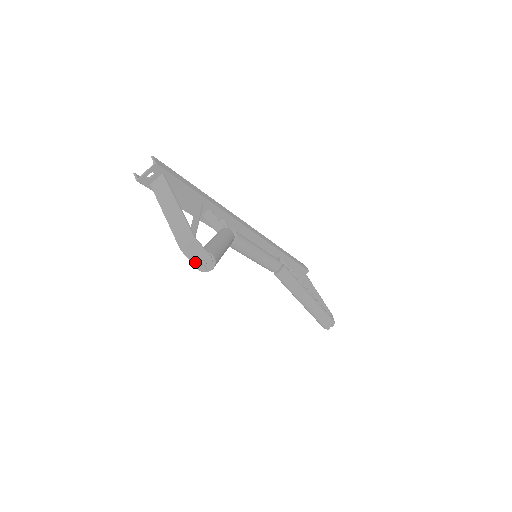
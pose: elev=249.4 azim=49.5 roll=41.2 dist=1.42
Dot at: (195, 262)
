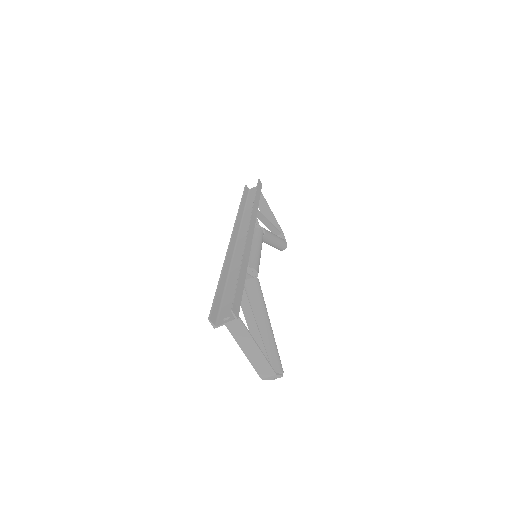
Dot at: (270, 379)
